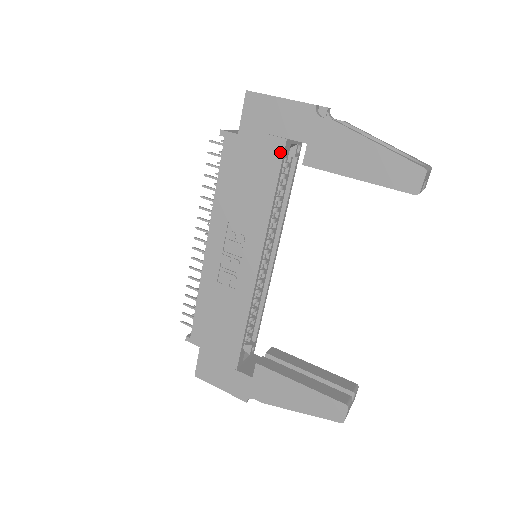
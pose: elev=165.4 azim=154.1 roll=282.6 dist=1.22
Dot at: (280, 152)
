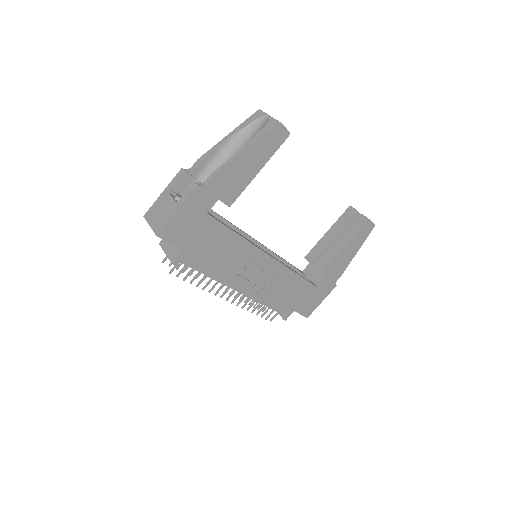
Dot at: (213, 221)
